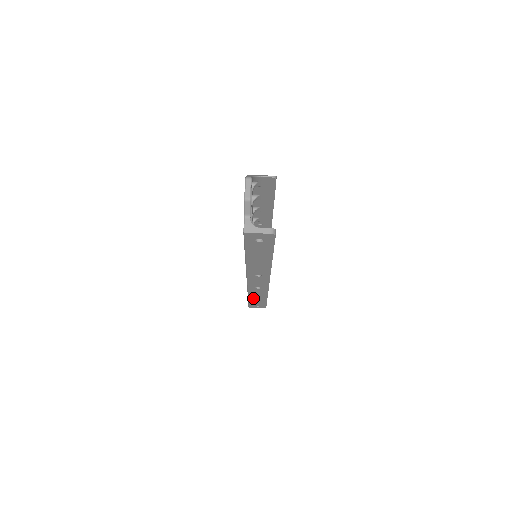
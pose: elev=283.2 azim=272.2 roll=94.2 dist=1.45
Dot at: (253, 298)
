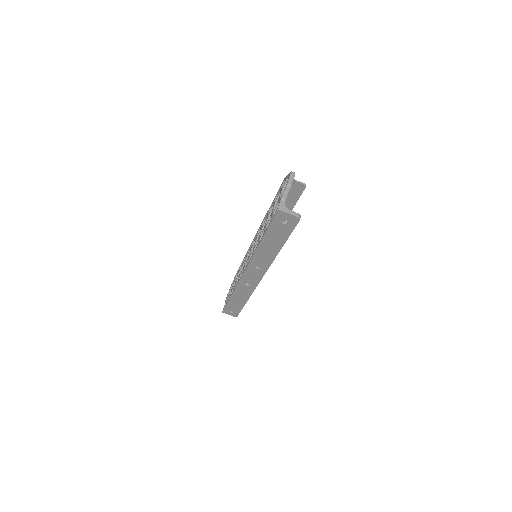
Dot at: (234, 298)
